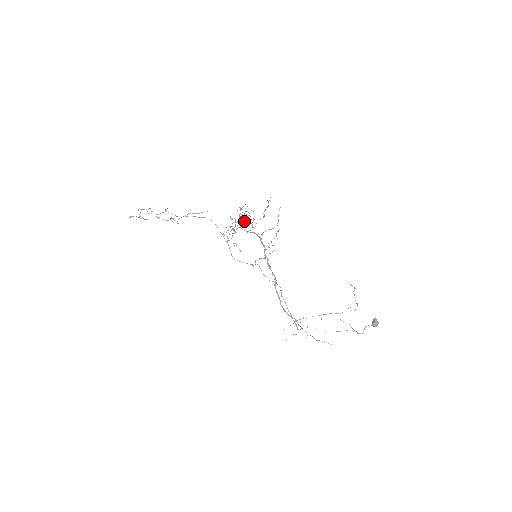
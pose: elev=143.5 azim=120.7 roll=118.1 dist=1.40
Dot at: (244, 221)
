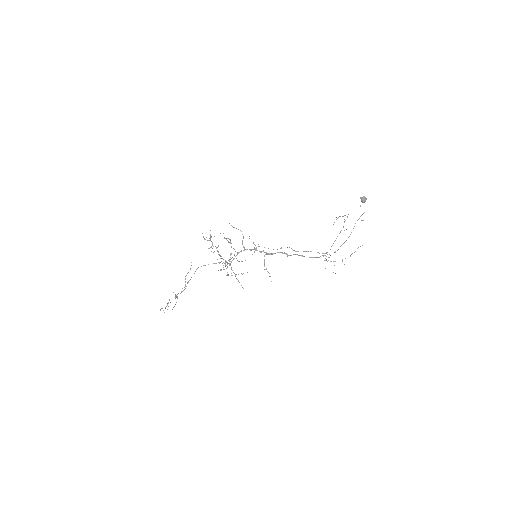
Dot at: occluded
